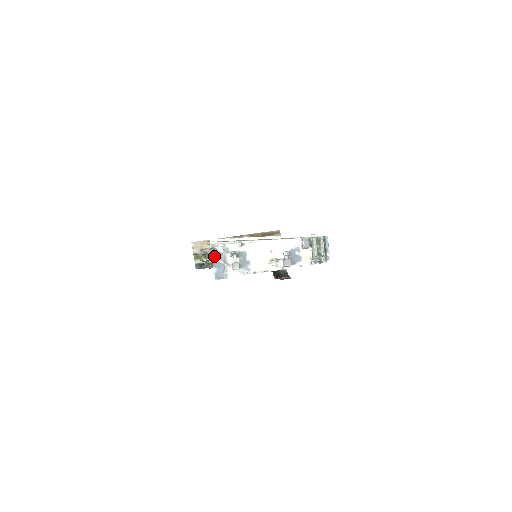
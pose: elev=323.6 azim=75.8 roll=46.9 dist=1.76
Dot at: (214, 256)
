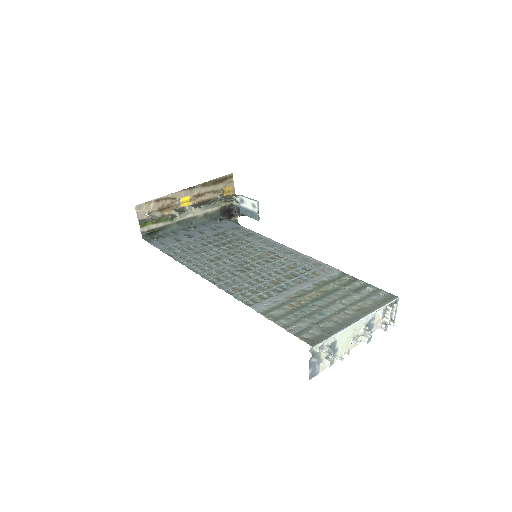
Dot at: (311, 358)
